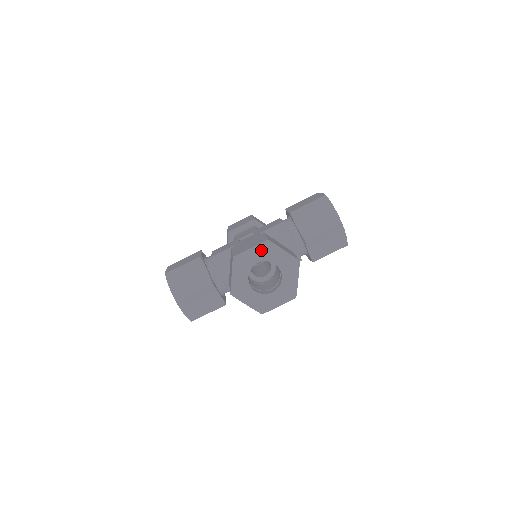
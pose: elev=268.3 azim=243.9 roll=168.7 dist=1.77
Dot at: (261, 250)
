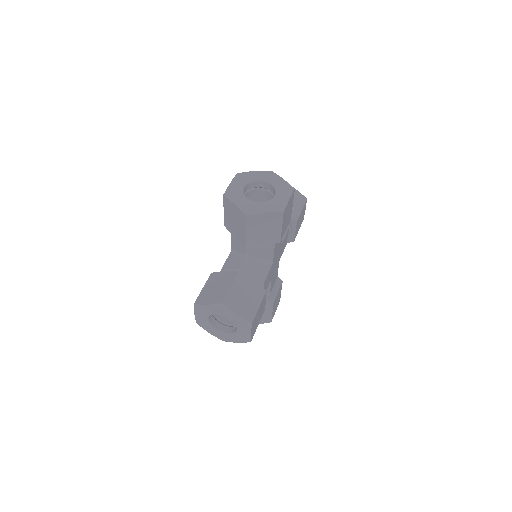
Dot at: (238, 180)
